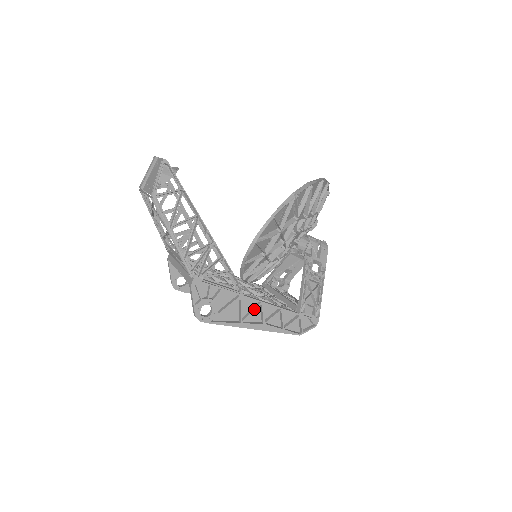
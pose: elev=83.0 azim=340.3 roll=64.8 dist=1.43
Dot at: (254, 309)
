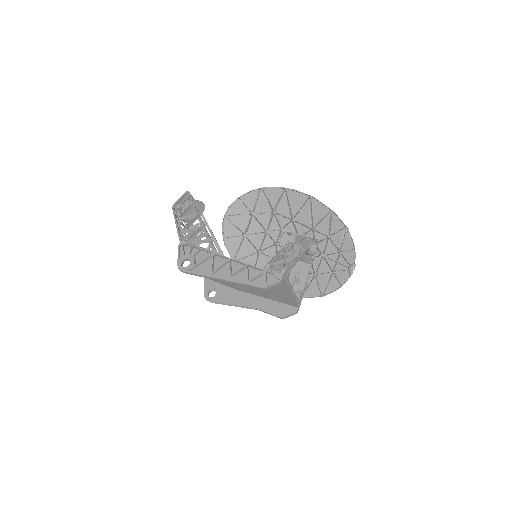
Dot at: (222, 263)
